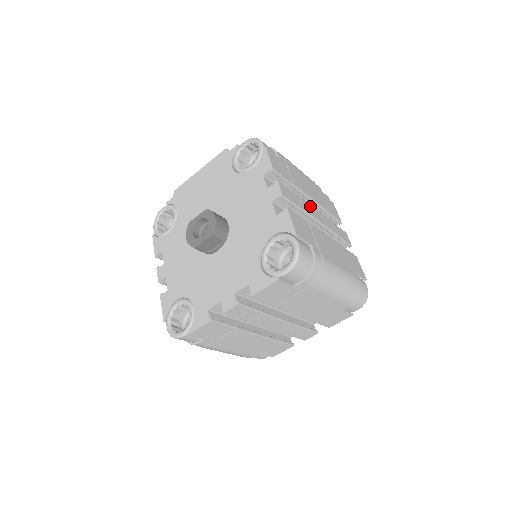
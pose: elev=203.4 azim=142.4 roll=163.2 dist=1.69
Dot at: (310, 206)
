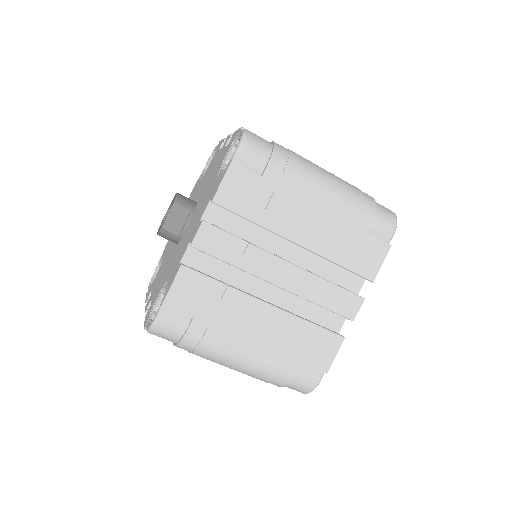
Dot at: occluded
